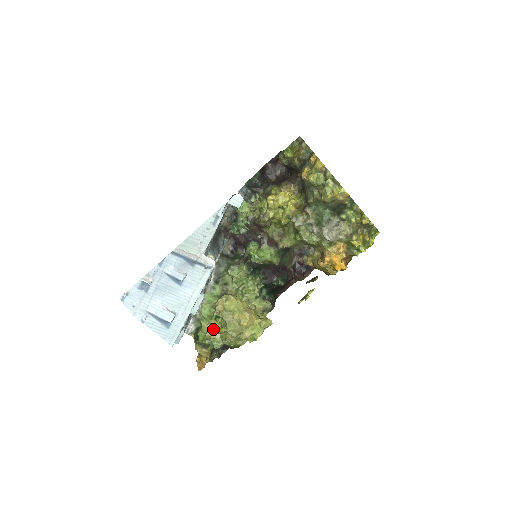
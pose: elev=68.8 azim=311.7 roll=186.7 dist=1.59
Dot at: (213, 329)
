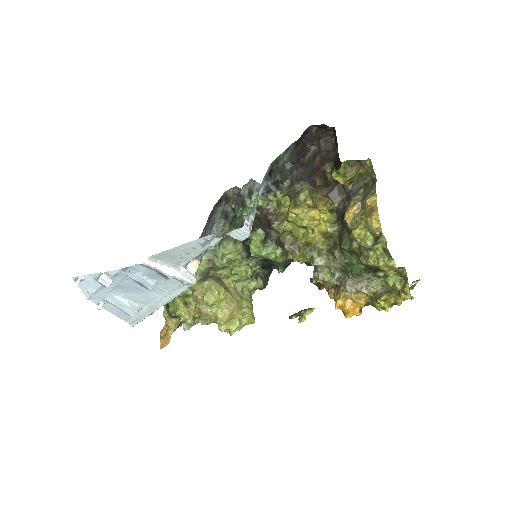
Dot at: (187, 305)
